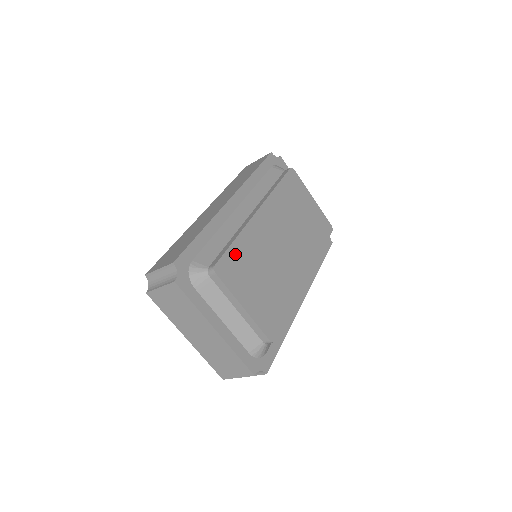
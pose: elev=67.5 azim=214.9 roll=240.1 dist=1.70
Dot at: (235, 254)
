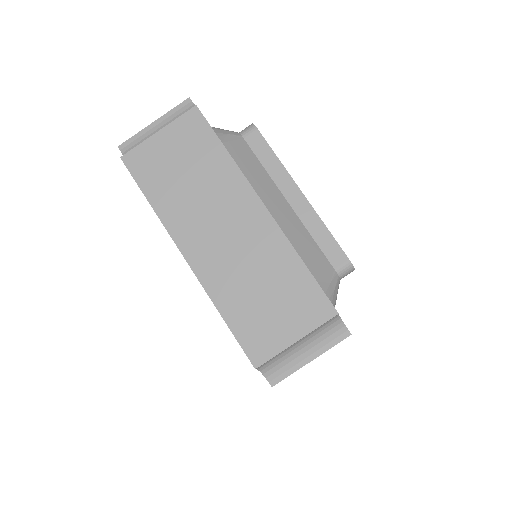
Dot at: occluded
